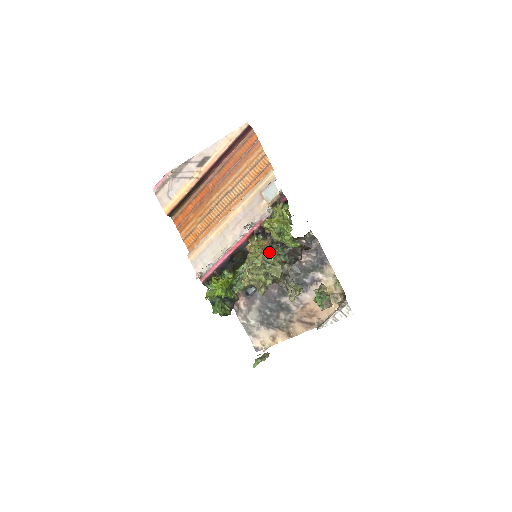
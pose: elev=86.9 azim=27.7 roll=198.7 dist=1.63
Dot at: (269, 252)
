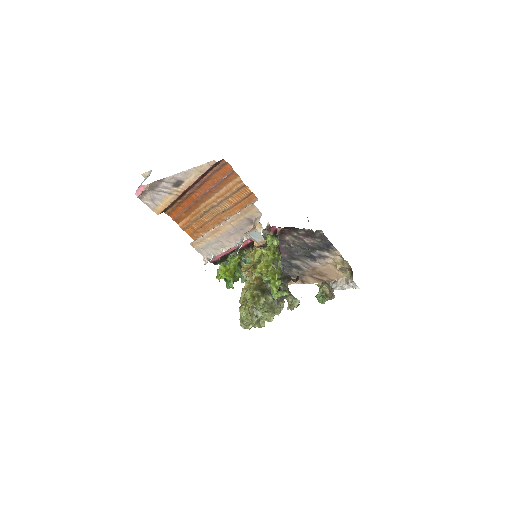
Dot at: (259, 306)
